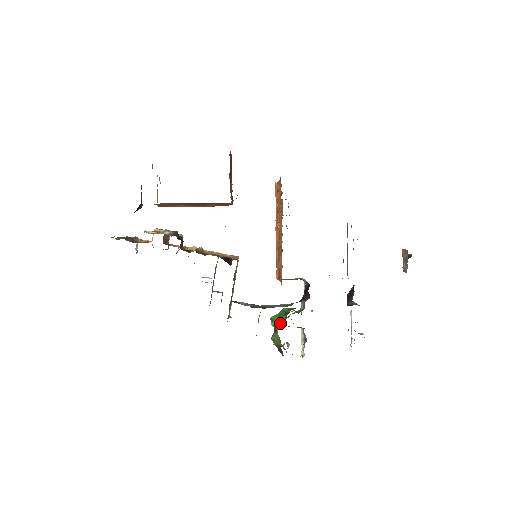
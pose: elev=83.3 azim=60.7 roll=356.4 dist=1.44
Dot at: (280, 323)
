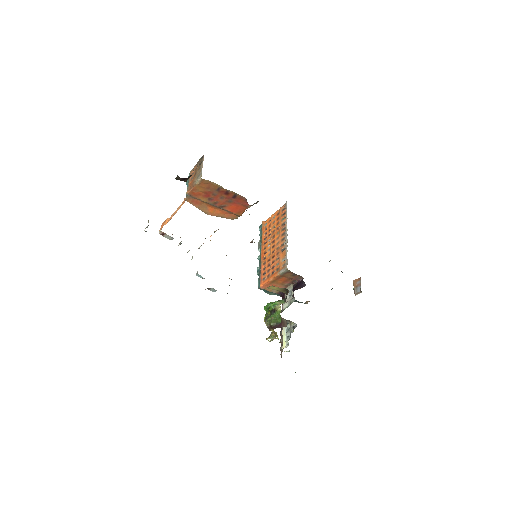
Dot at: (280, 303)
